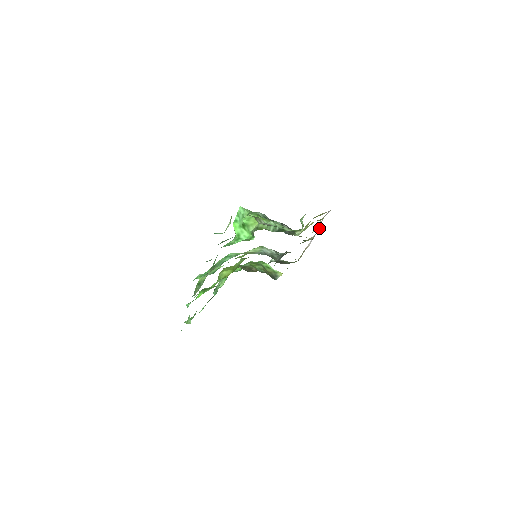
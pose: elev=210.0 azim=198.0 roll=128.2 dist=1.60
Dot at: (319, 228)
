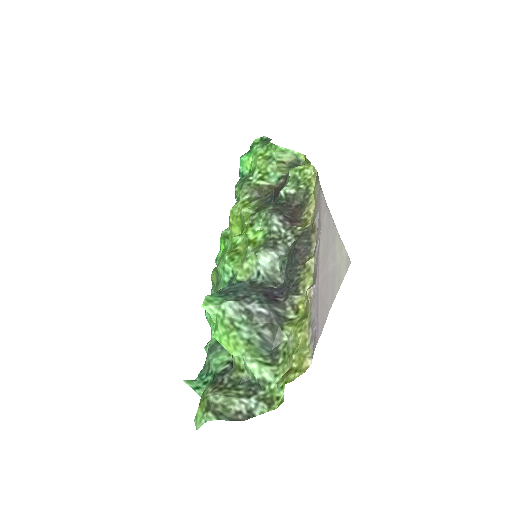
Dot at: (319, 230)
